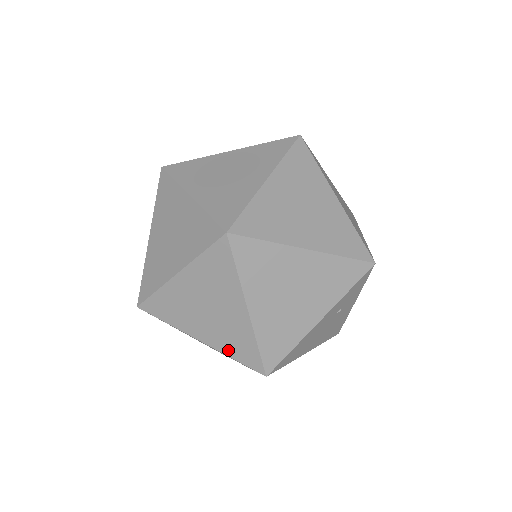
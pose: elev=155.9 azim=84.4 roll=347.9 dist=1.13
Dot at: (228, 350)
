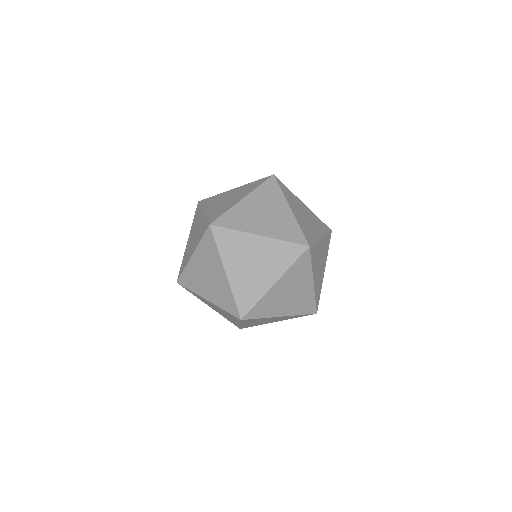
Dot at: (221, 304)
